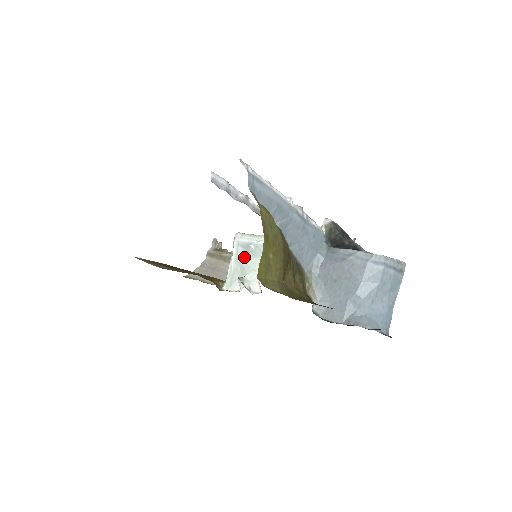
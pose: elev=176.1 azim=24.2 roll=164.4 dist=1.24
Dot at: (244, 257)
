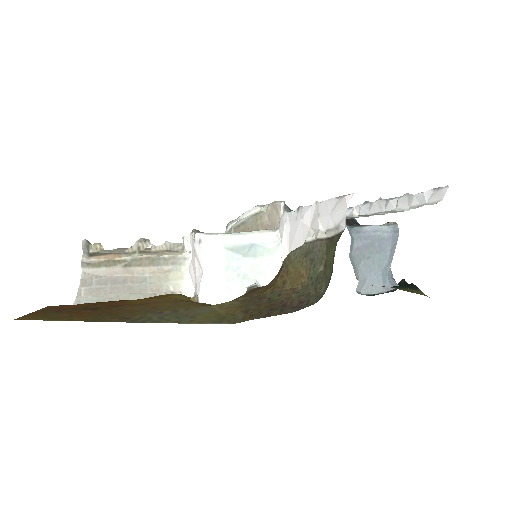
Dot at: (240, 261)
